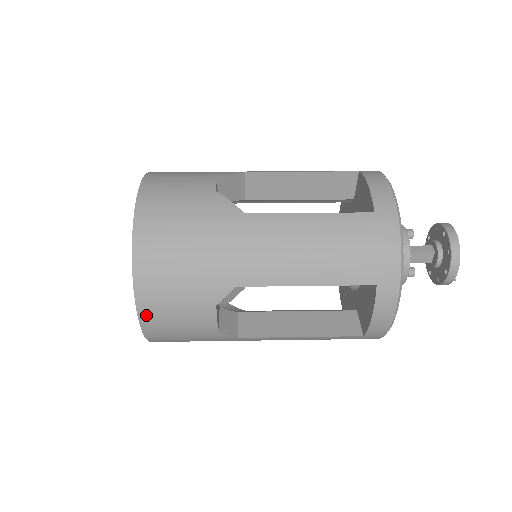
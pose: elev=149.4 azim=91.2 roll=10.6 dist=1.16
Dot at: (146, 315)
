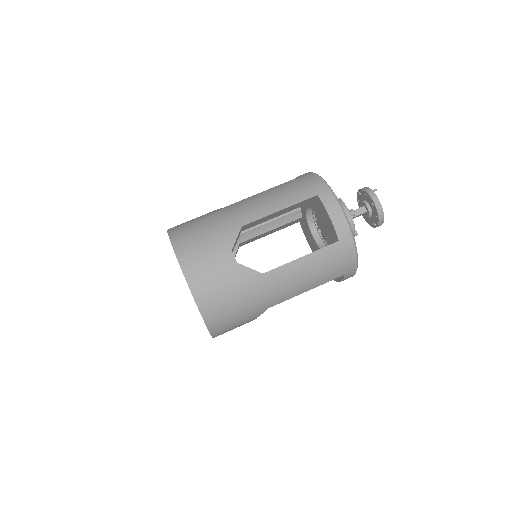
Dot at: occluded
